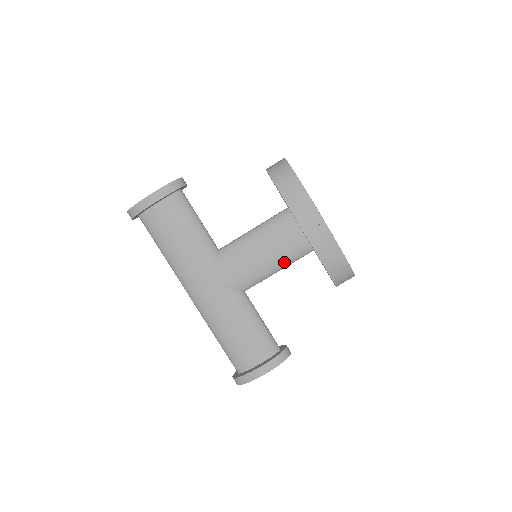
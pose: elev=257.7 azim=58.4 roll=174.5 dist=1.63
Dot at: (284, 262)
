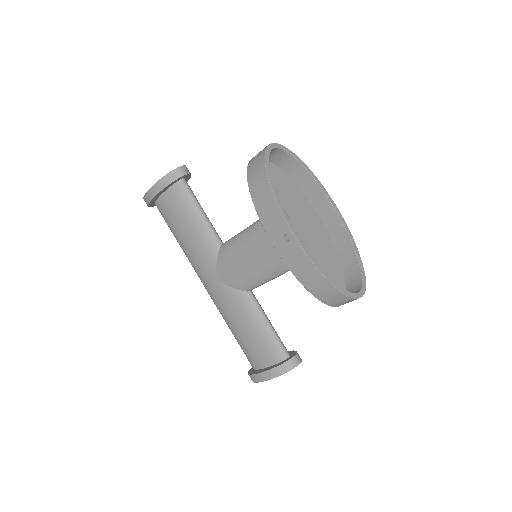
Dot at: (280, 268)
